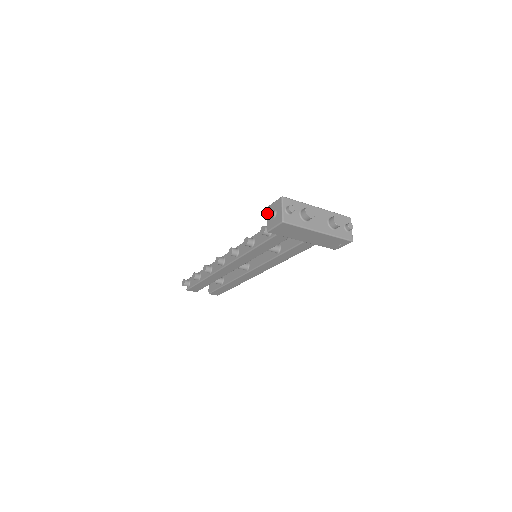
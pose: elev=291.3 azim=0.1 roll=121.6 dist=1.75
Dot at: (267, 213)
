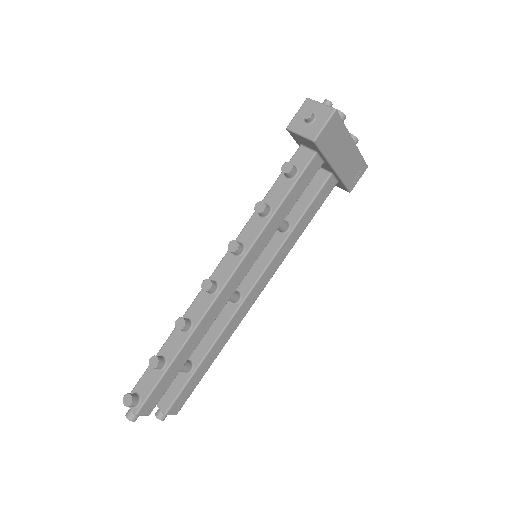
Dot at: (303, 117)
